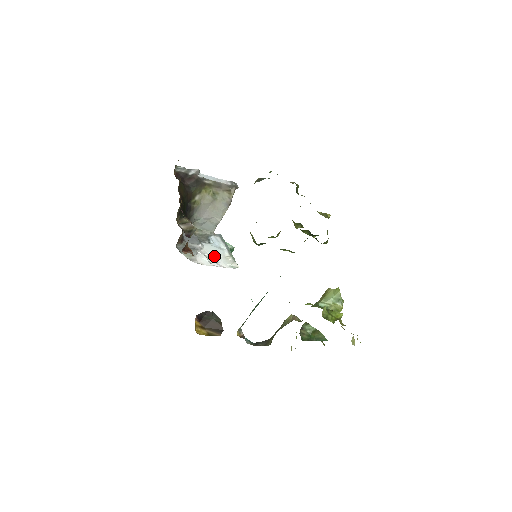
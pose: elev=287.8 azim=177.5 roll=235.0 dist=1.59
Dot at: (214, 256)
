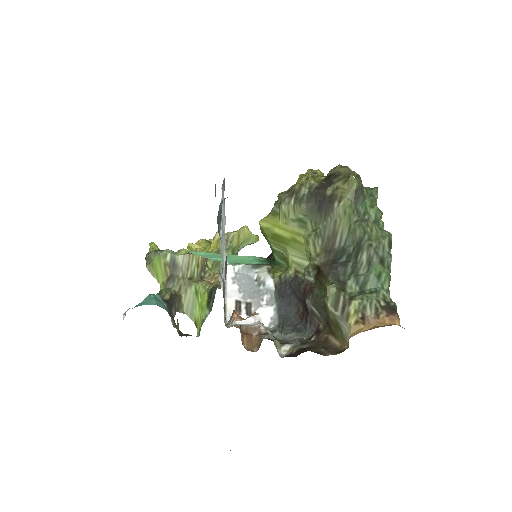
Dot at: (223, 265)
